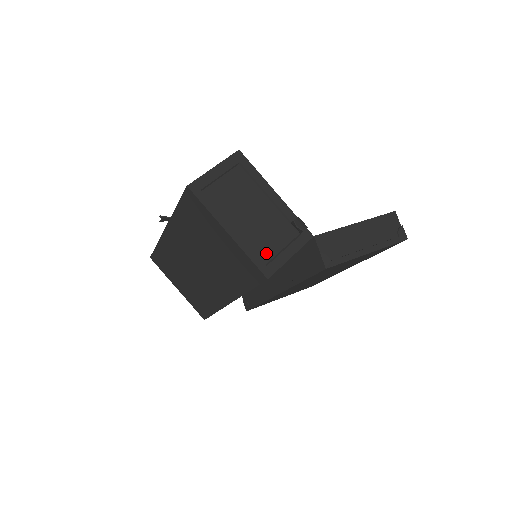
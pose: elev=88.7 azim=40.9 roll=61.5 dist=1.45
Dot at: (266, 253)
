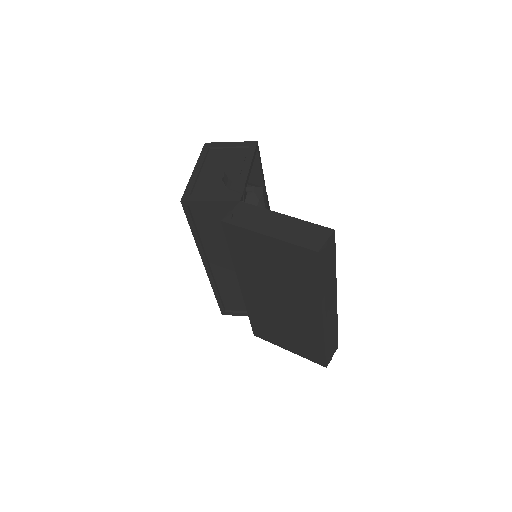
Dot at: (200, 191)
